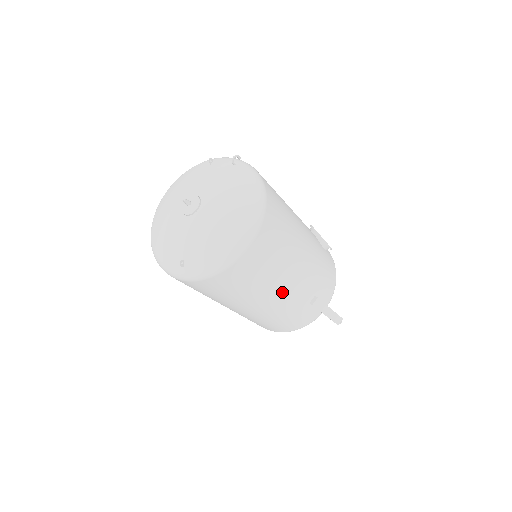
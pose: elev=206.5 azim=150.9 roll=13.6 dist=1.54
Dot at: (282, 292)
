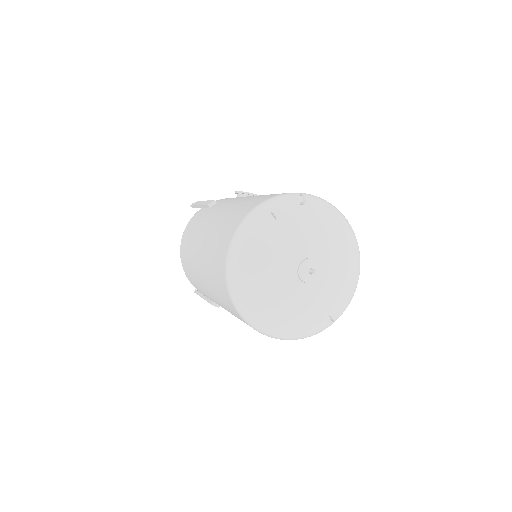
Dot at: occluded
